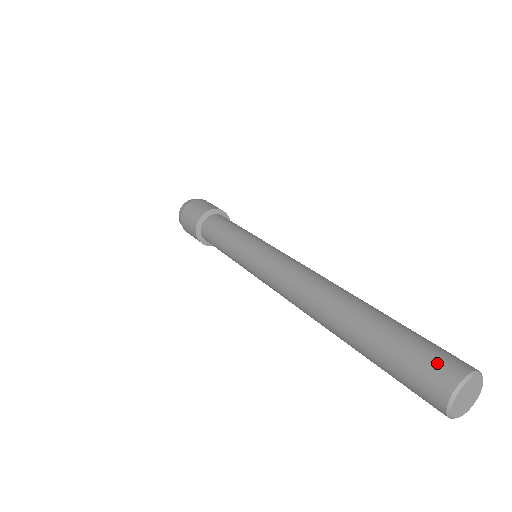
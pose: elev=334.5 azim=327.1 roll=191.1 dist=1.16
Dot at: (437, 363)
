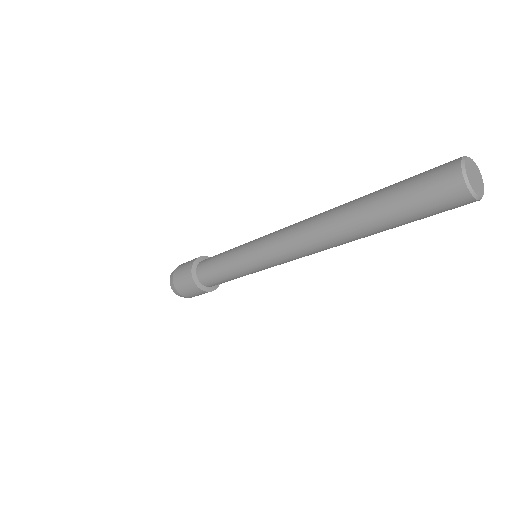
Dot at: (437, 175)
